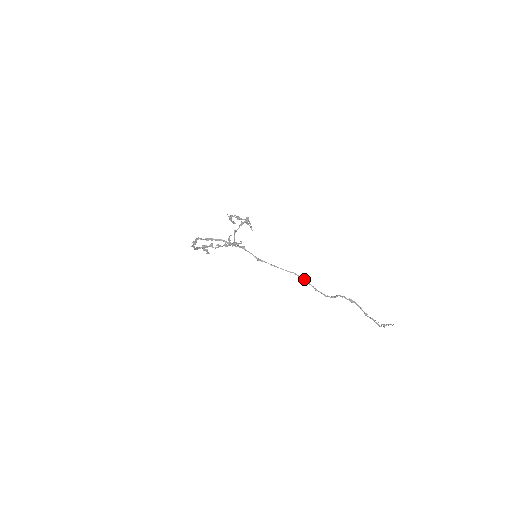
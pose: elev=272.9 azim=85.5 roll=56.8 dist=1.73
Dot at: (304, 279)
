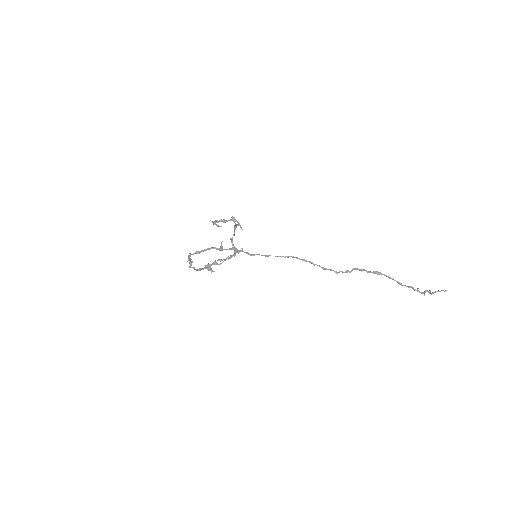
Dot at: (306, 260)
